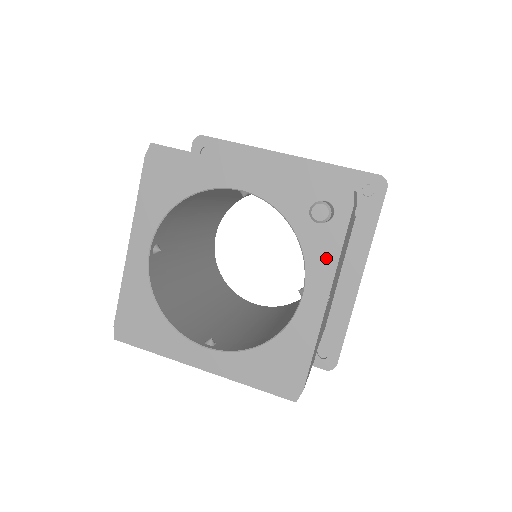
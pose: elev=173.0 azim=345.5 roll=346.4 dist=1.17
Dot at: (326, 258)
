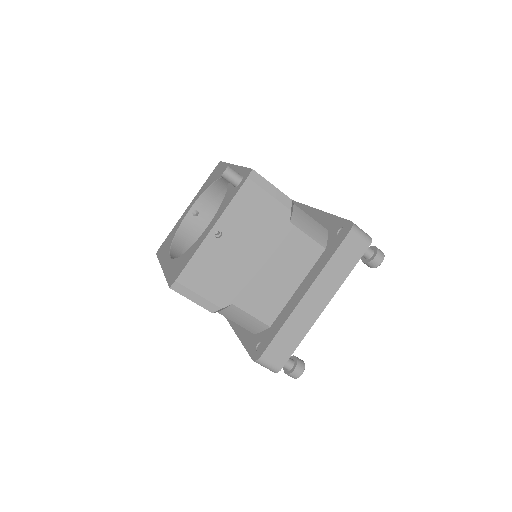
Dot at: (225, 205)
